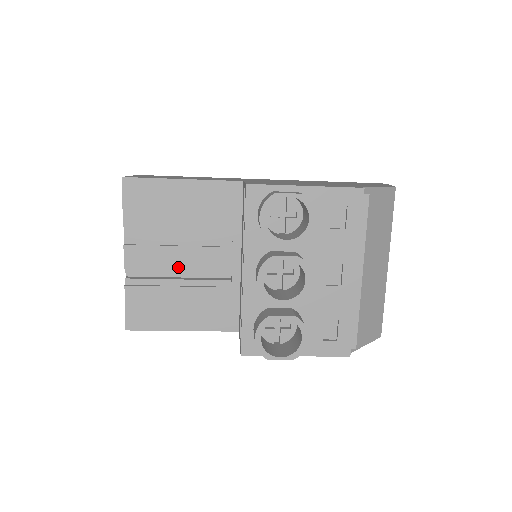
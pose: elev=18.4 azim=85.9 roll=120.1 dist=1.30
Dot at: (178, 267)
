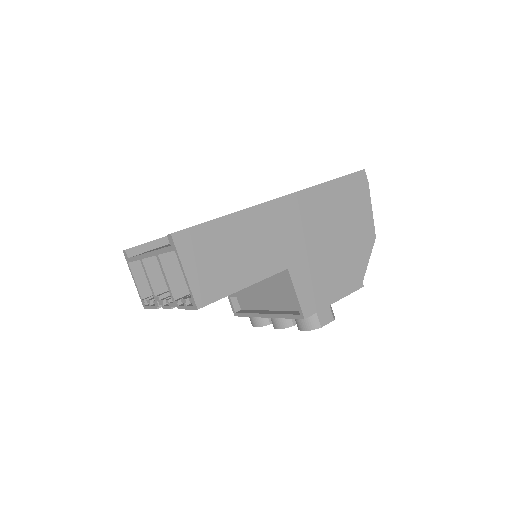
Dot at: occluded
